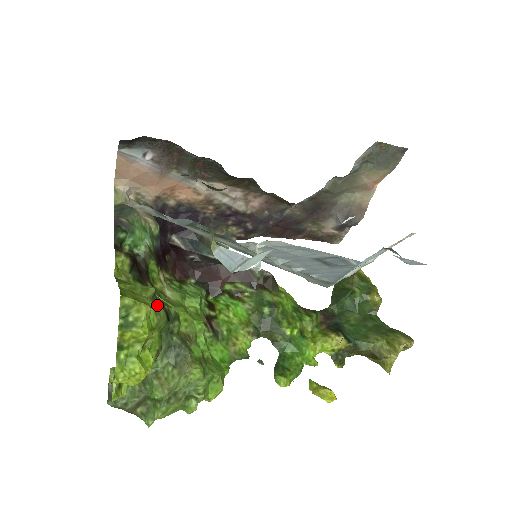
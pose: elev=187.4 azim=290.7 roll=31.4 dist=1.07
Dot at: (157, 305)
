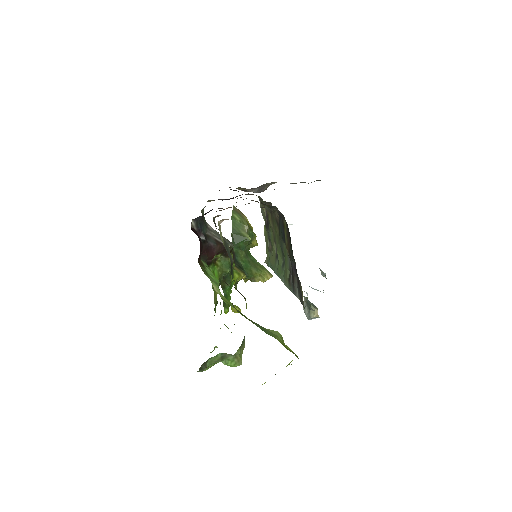
Dot at: occluded
